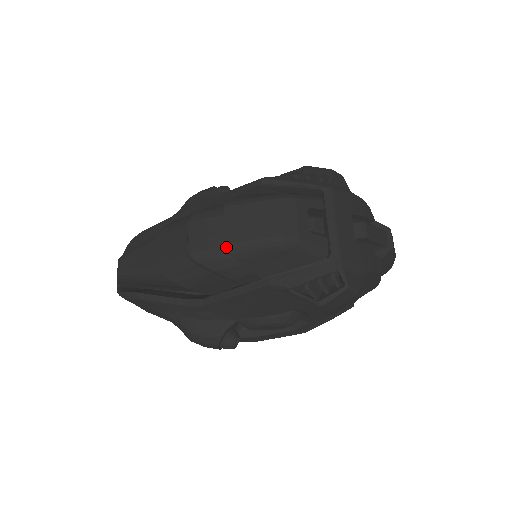
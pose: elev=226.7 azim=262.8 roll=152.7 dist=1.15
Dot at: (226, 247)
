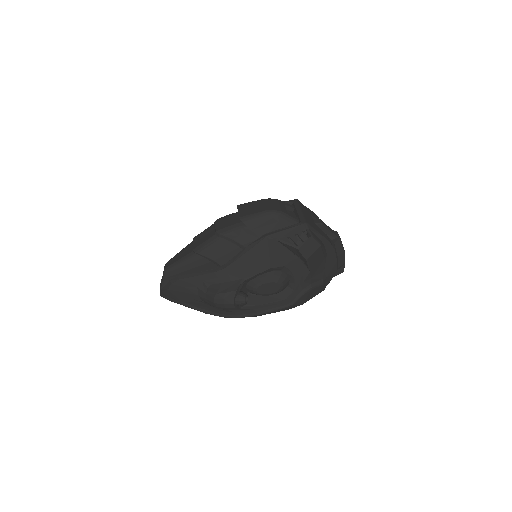
Dot at: (240, 219)
